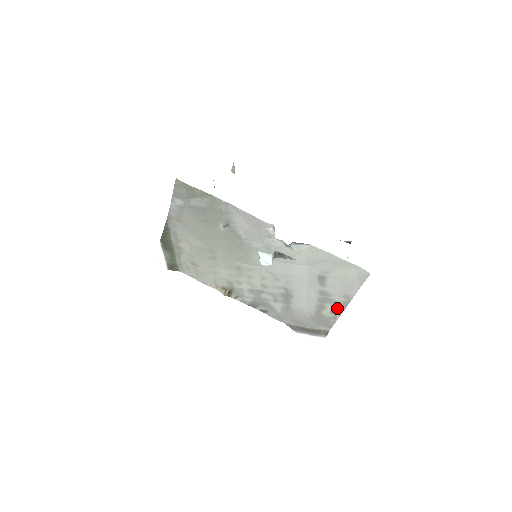
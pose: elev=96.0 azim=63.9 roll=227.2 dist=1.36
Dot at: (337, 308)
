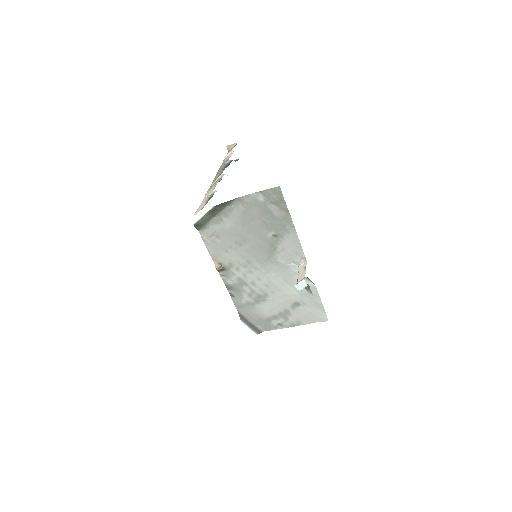
Dot at: (285, 324)
